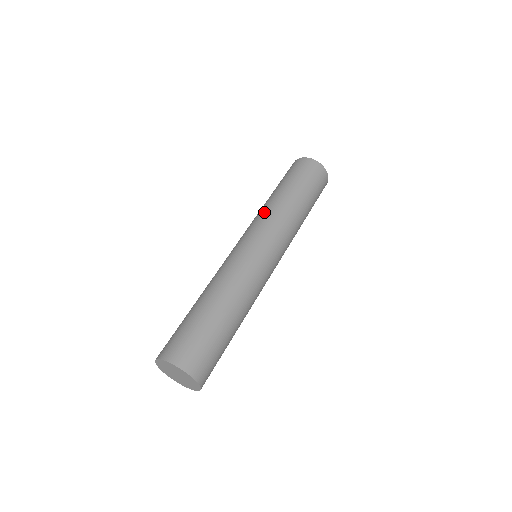
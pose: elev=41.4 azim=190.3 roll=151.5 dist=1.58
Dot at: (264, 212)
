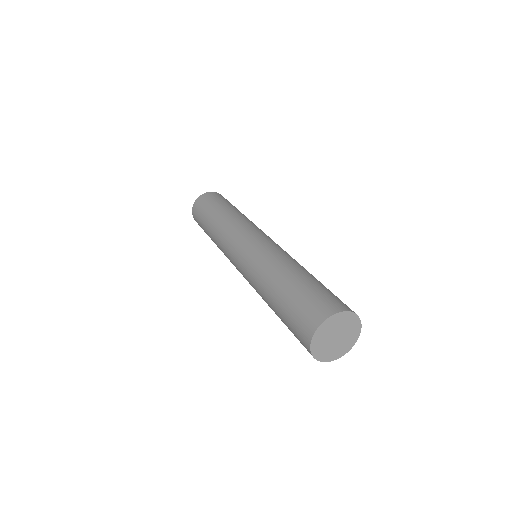
Dot at: (241, 220)
